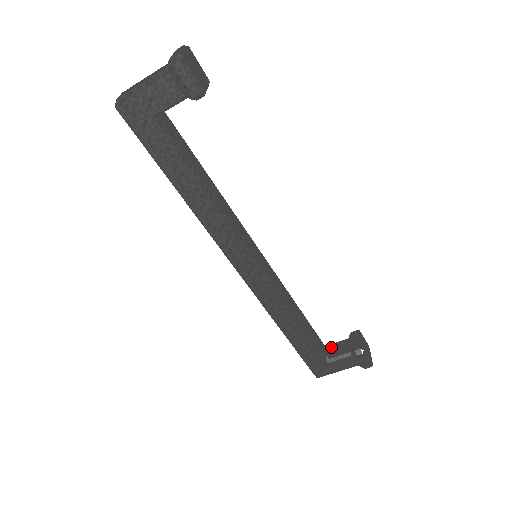
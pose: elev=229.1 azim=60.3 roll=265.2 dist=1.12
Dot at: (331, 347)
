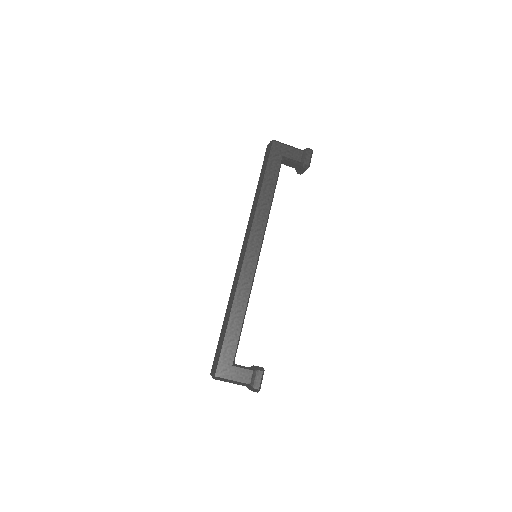
Dot at: occluded
